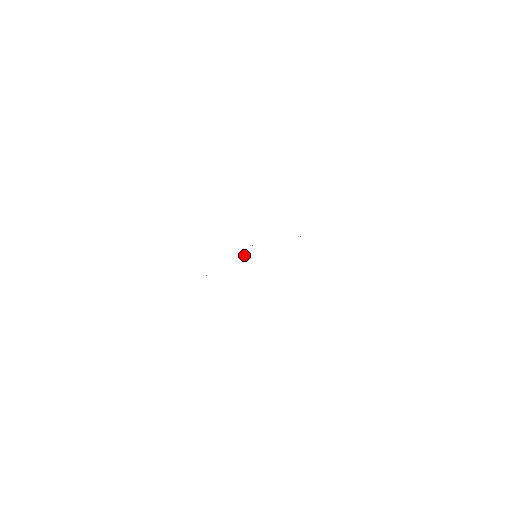
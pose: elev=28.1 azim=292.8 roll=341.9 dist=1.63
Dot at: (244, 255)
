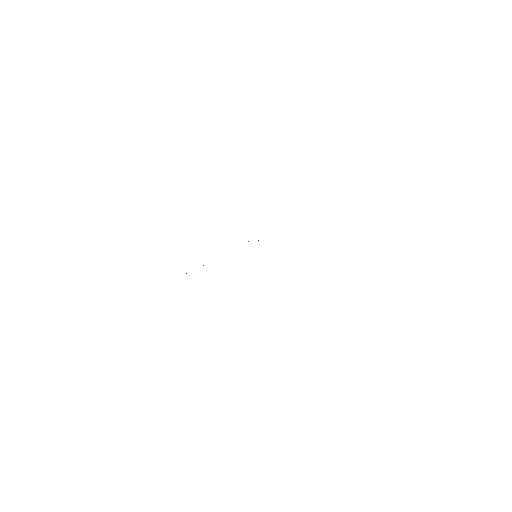
Dot at: occluded
